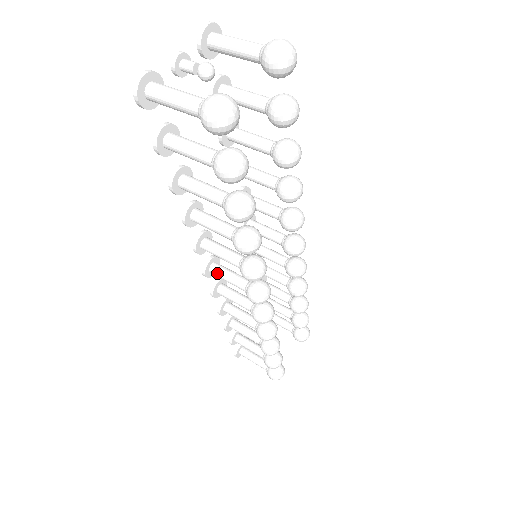
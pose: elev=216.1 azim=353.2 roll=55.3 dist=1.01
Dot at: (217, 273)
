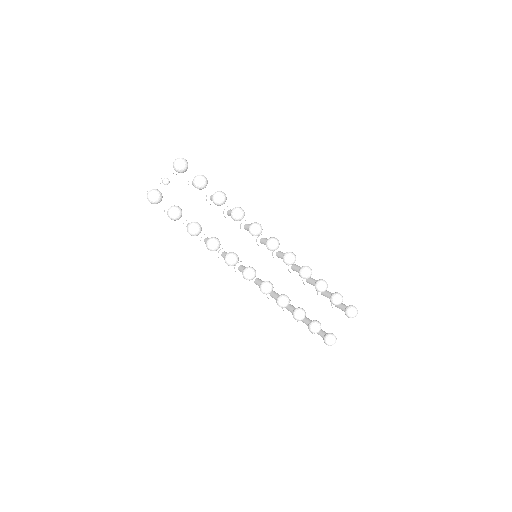
Dot at: (239, 270)
